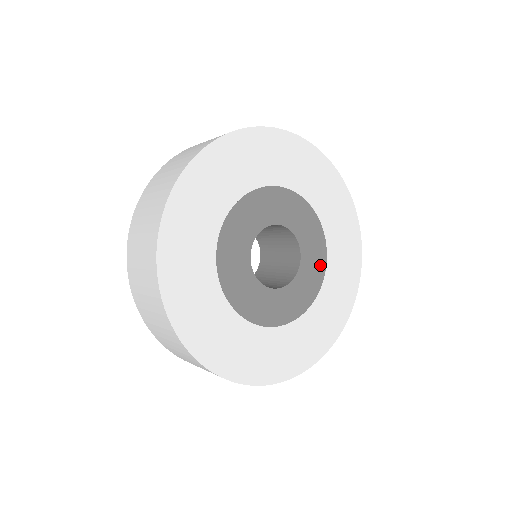
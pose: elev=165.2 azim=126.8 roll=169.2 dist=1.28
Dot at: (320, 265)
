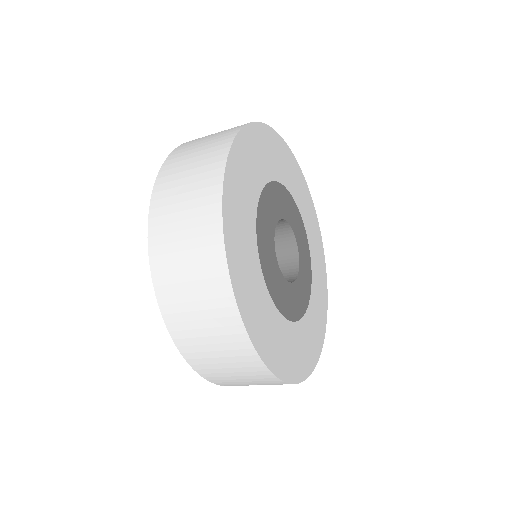
Dot at: (308, 279)
